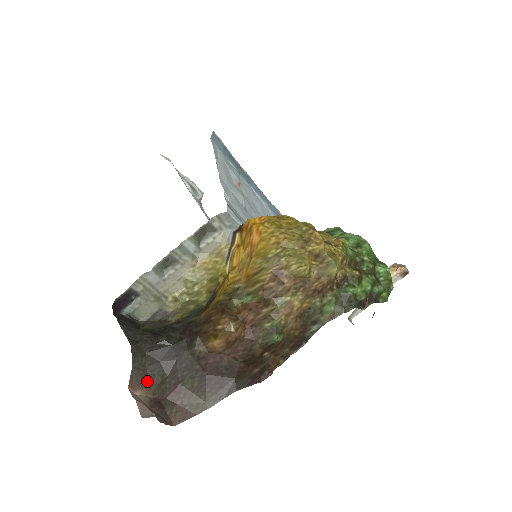
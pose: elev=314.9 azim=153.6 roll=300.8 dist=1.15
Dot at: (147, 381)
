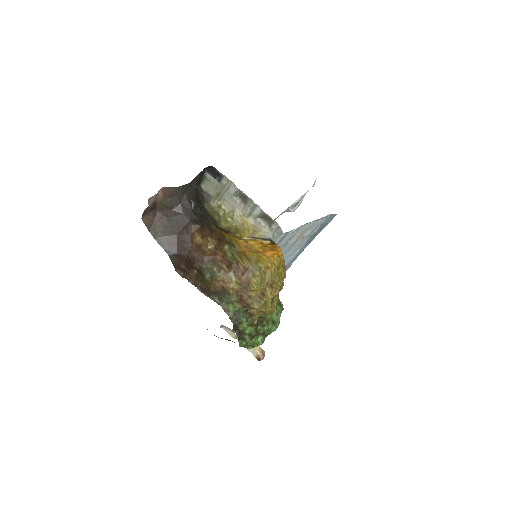
Dot at: (168, 197)
